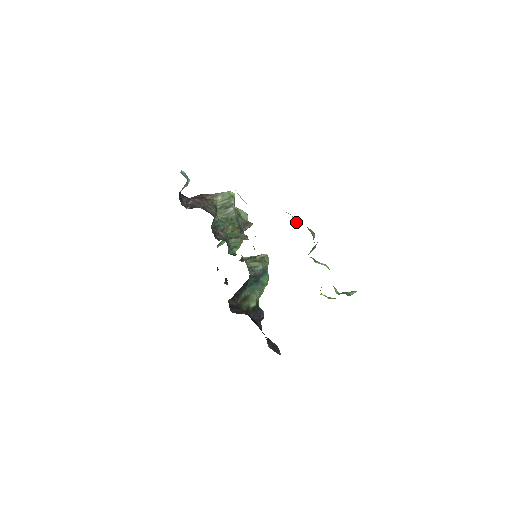
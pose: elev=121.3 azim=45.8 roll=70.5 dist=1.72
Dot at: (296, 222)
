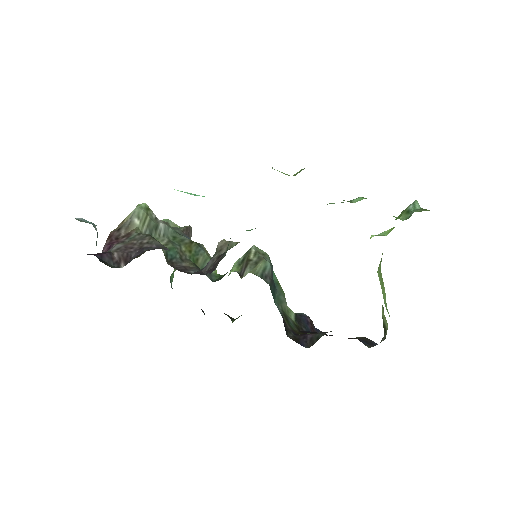
Dot at: (283, 173)
